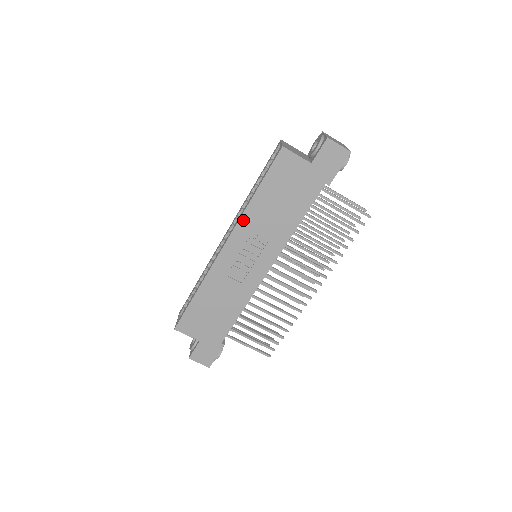
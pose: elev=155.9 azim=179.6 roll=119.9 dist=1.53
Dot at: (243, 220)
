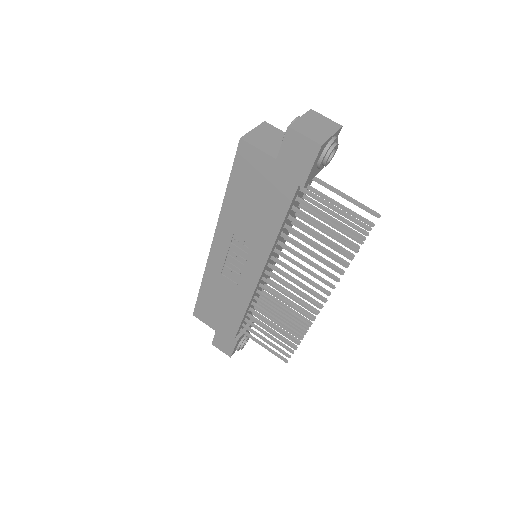
Dot at: (222, 220)
